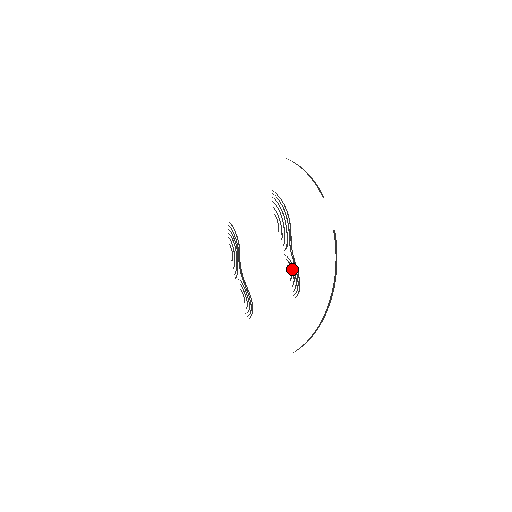
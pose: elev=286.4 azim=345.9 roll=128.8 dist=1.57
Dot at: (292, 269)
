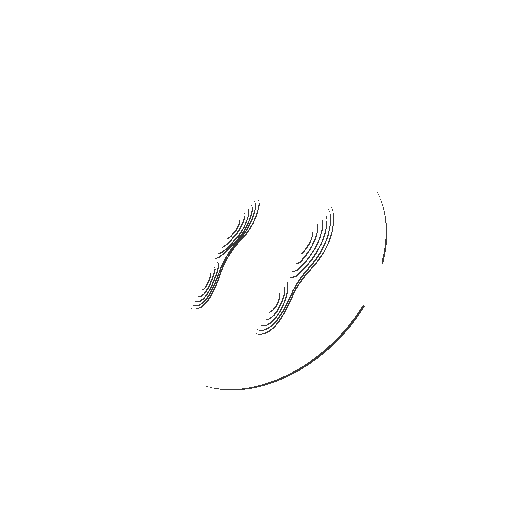
Dot at: occluded
